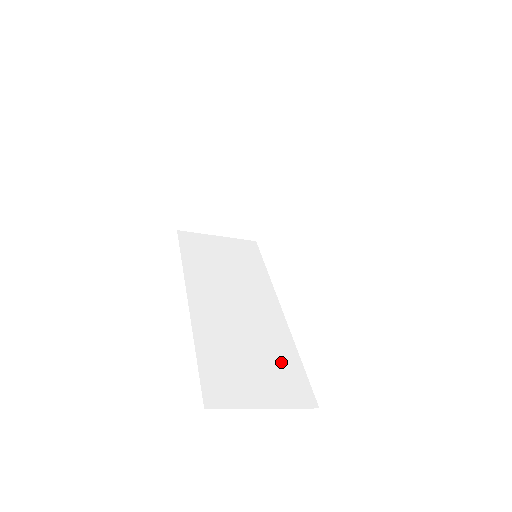
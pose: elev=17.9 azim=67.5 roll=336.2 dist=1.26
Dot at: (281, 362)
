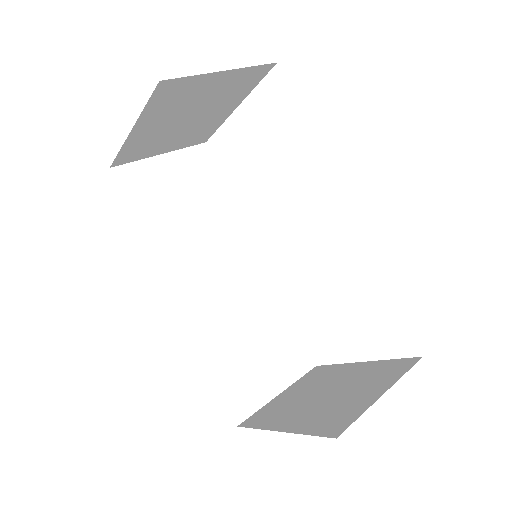
Dot at: (278, 331)
